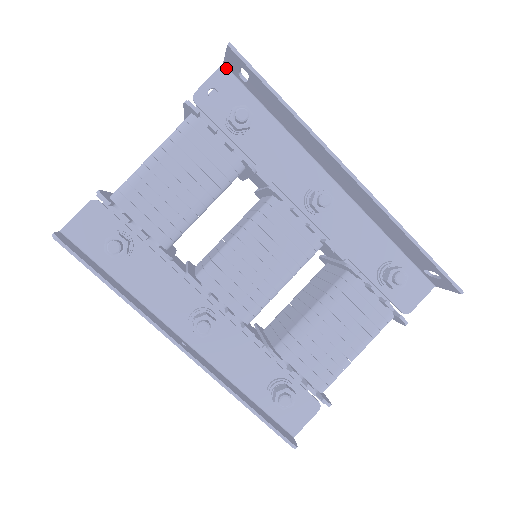
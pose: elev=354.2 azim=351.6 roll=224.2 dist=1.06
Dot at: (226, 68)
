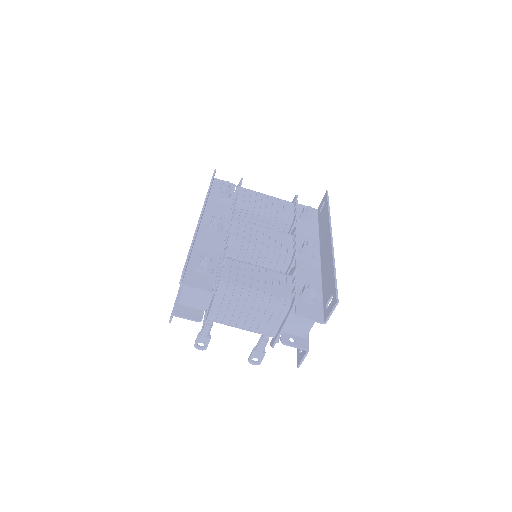
Dot at: (317, 210)
